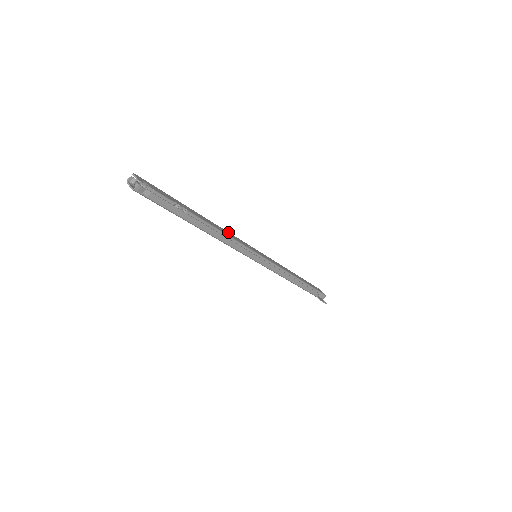
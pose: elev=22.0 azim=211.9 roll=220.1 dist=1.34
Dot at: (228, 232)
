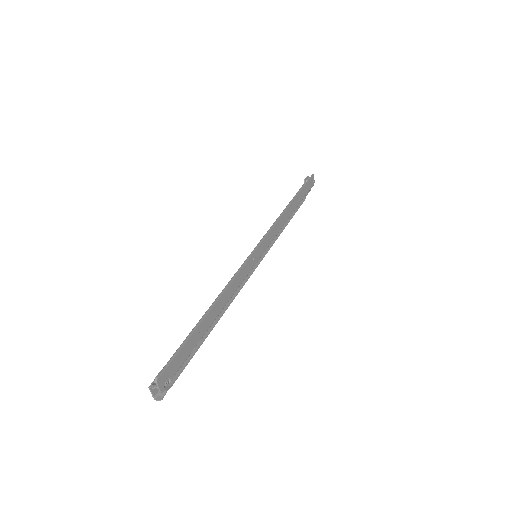
Dot at: (236, 276)
